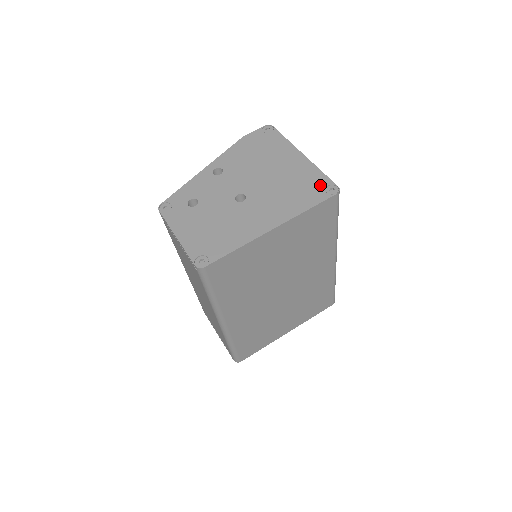
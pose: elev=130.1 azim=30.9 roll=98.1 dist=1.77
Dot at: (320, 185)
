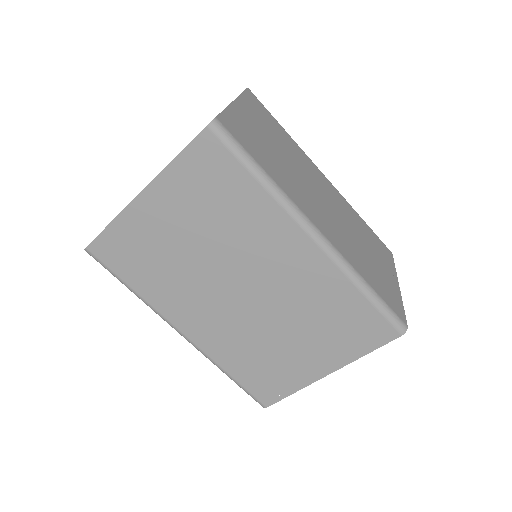
Dot at: occluded
